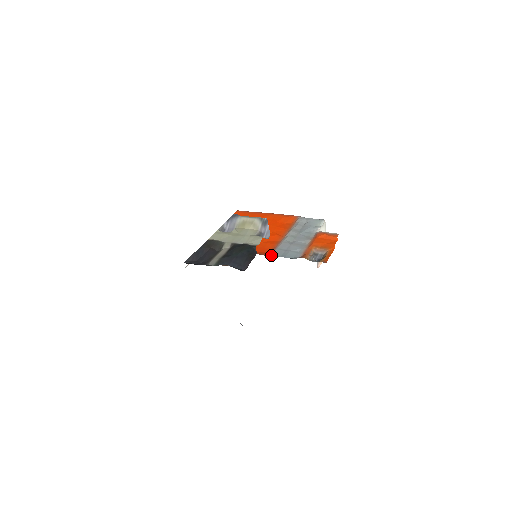
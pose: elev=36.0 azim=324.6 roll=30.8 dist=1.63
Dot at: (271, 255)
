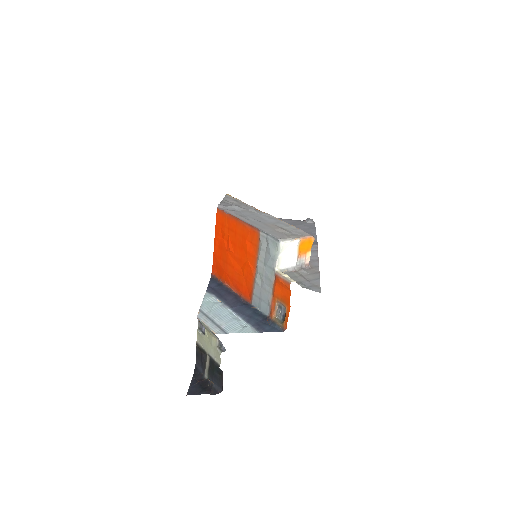
Dot at: (252, 303)
